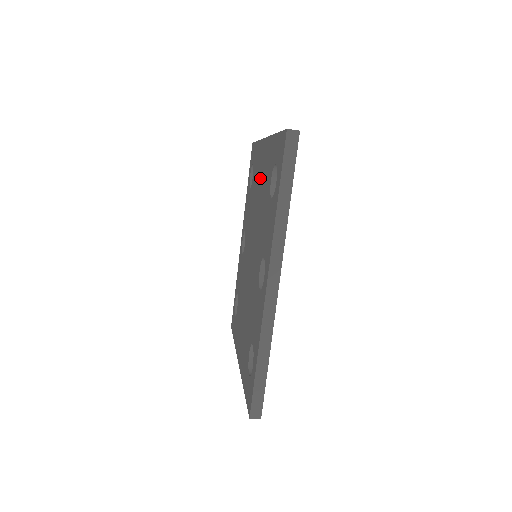
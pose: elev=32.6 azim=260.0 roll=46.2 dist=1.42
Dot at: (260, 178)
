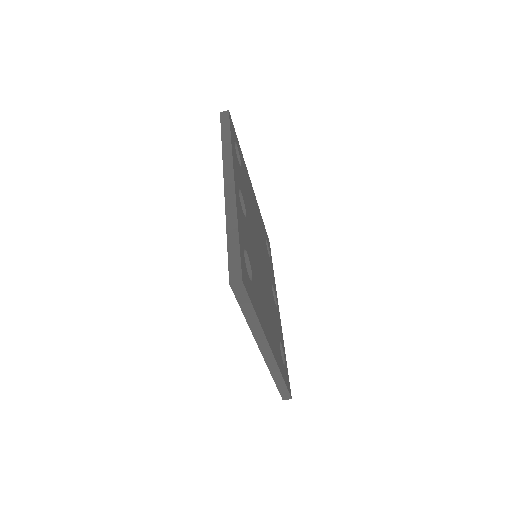
Dot at: occluded
